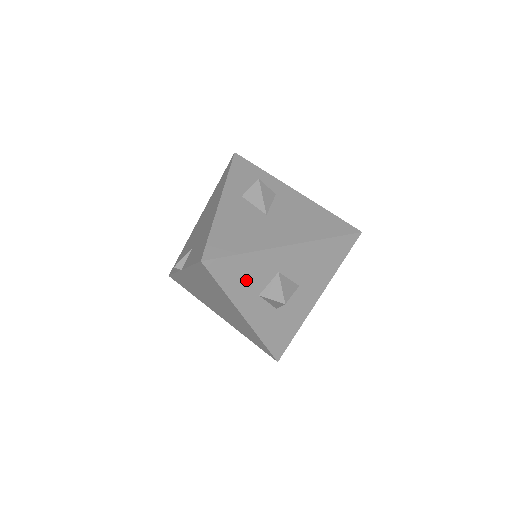
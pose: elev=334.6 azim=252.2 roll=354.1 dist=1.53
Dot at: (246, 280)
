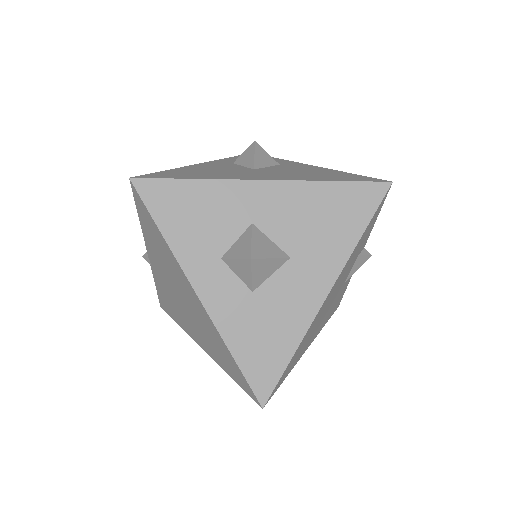
Dot at: (199, 226)
